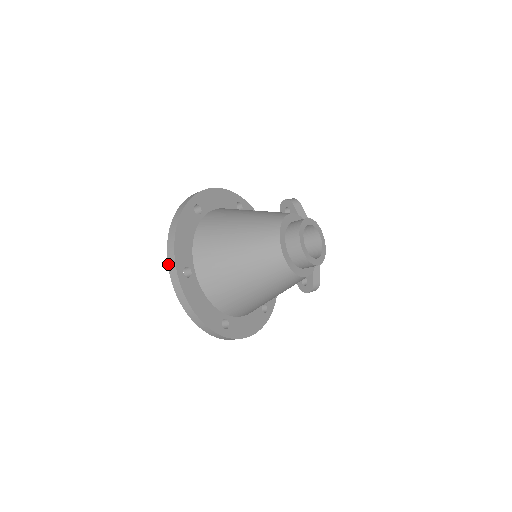
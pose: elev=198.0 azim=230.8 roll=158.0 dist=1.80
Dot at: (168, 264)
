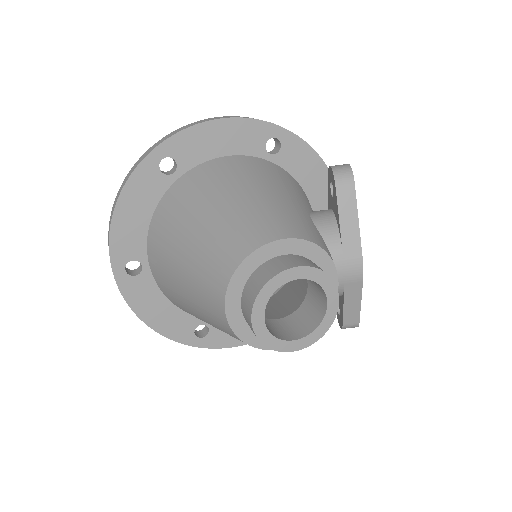
Dot at: occluded
